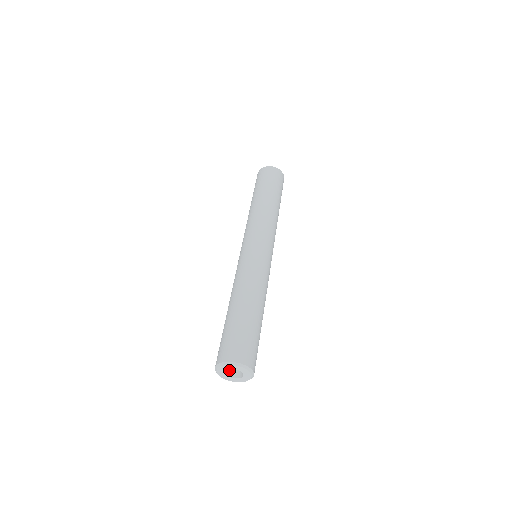
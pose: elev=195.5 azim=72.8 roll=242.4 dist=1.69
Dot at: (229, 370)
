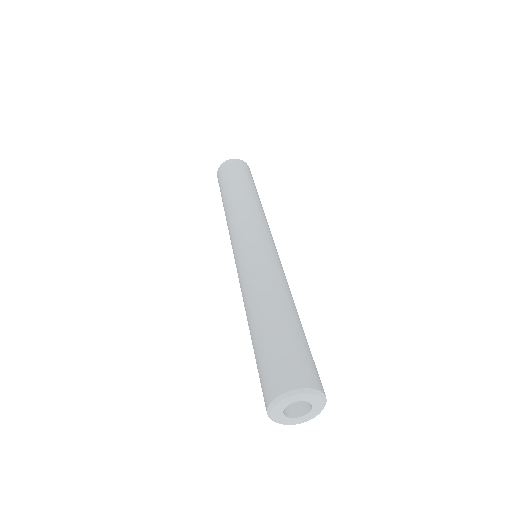
Dot at: occluded
